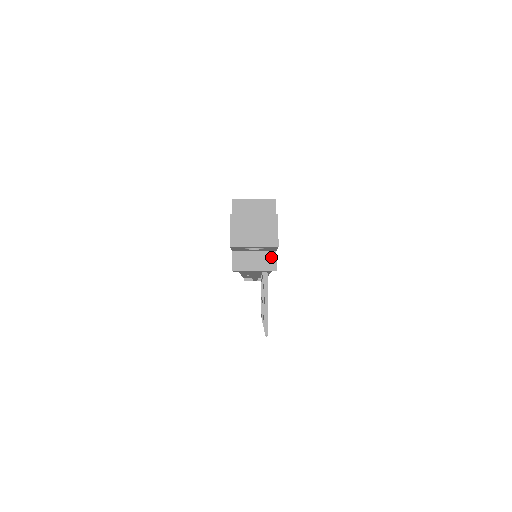
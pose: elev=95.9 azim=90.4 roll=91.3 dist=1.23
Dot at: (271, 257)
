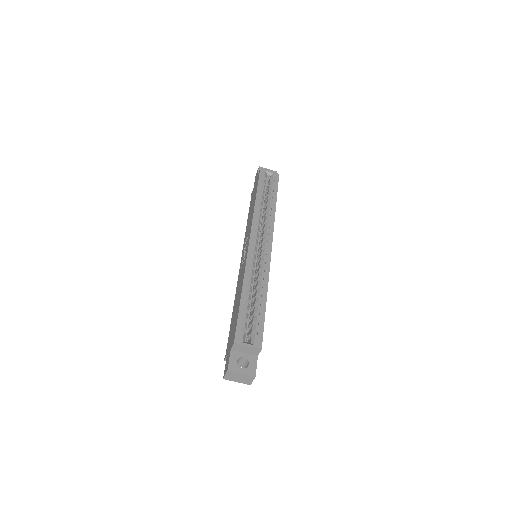
Dot at: occluded
